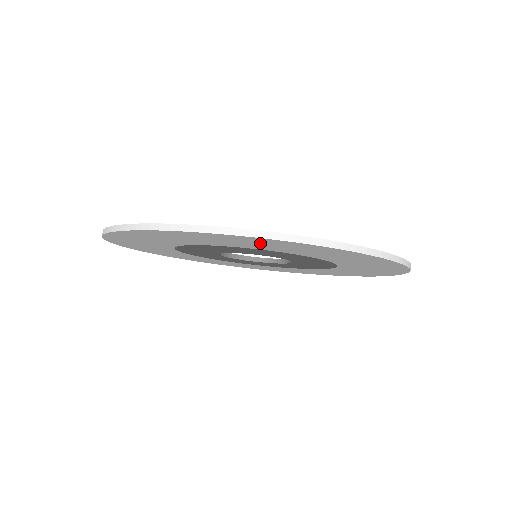
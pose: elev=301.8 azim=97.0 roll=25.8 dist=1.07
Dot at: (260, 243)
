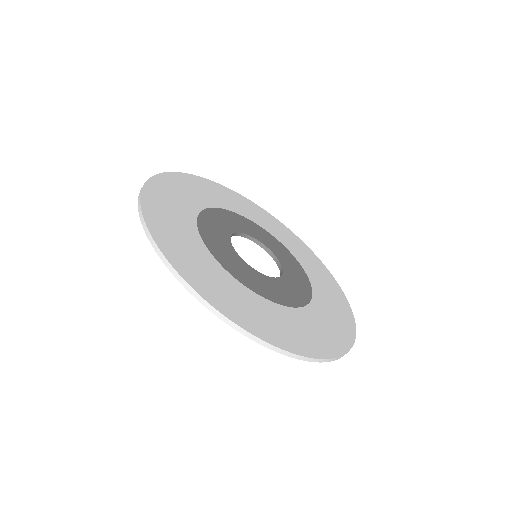
Dot at: occluded
